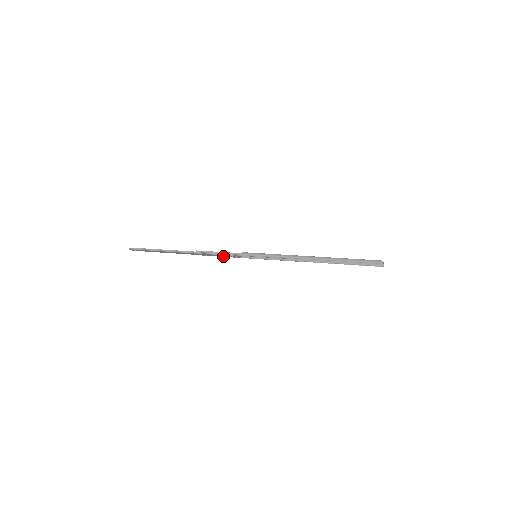
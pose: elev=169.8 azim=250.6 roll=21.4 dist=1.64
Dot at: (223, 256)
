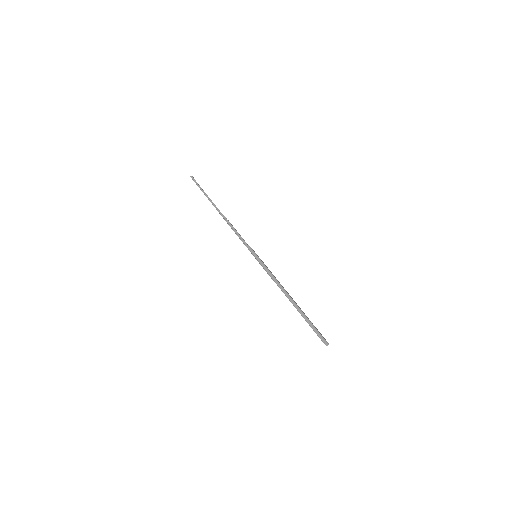
Dot at: occluded
